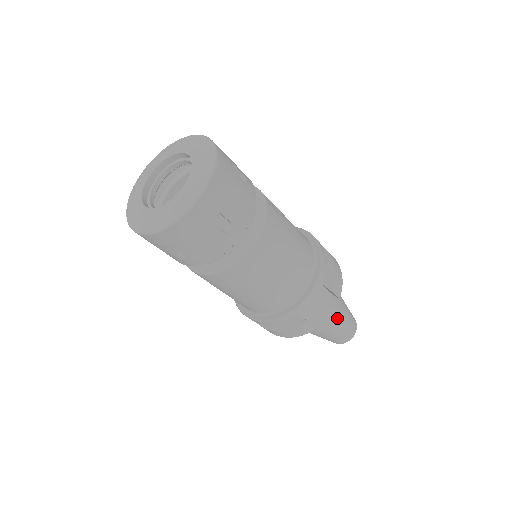
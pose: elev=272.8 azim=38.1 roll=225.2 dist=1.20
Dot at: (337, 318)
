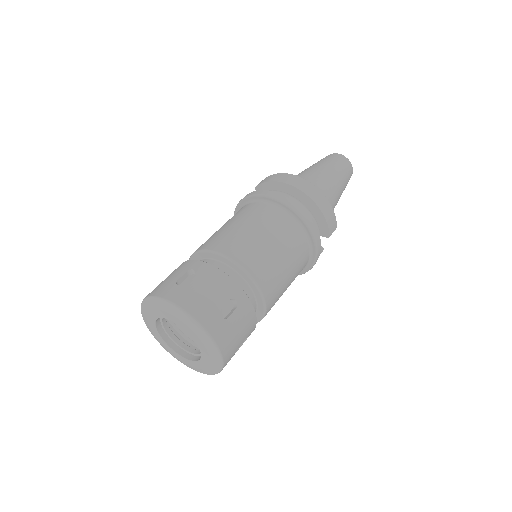
Dot at: occluded
